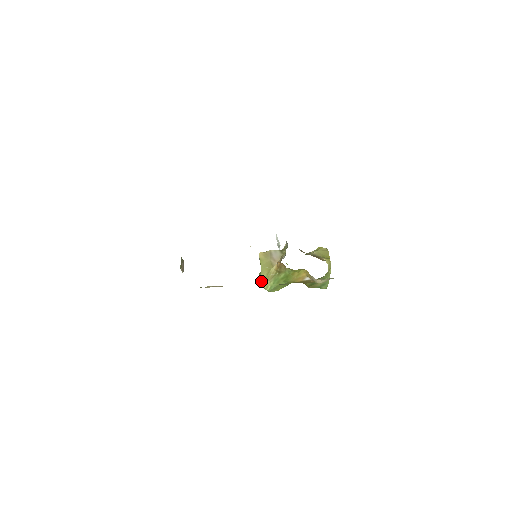
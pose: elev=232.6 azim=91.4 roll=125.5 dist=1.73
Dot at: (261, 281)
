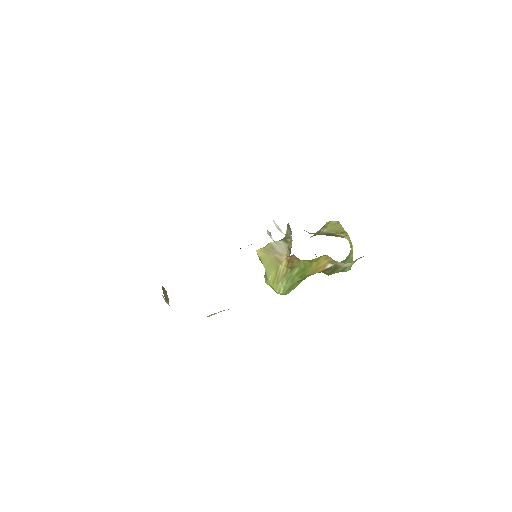
Dot at: (269, 285)
